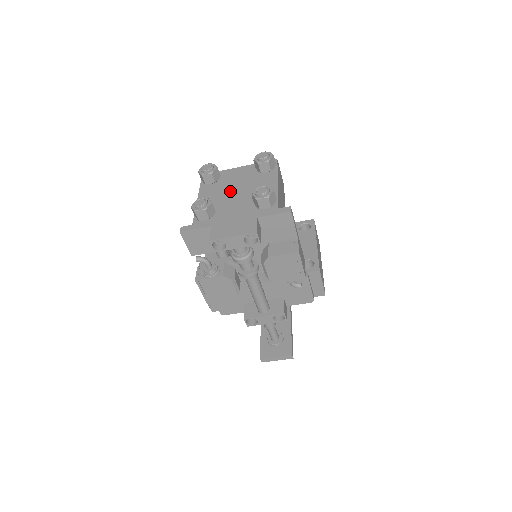
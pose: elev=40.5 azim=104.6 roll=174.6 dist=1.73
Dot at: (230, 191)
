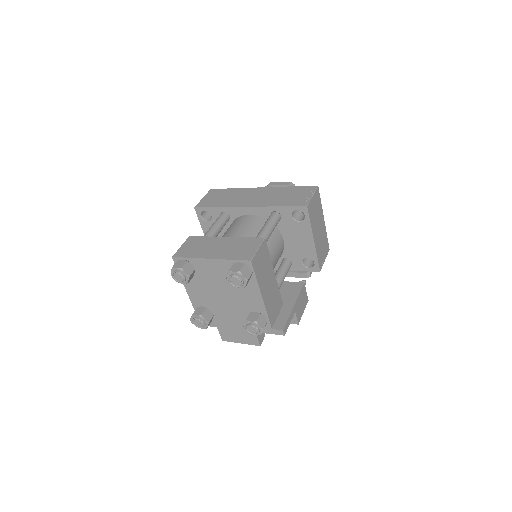
Dot at: (216, 293)
